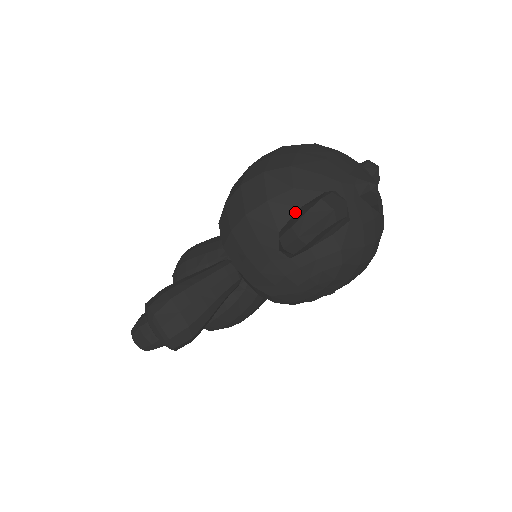
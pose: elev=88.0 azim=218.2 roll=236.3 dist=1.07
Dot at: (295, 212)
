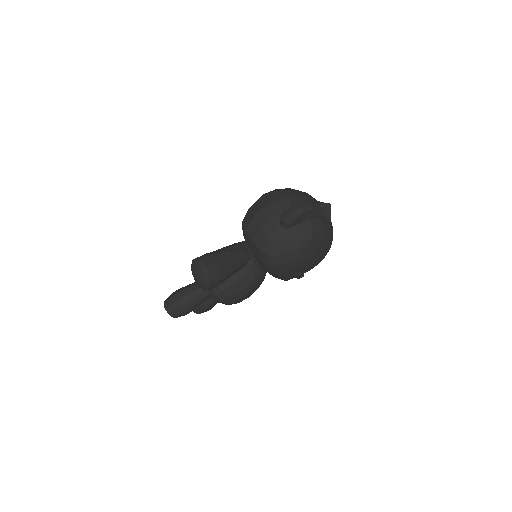
Dot at: occluded
